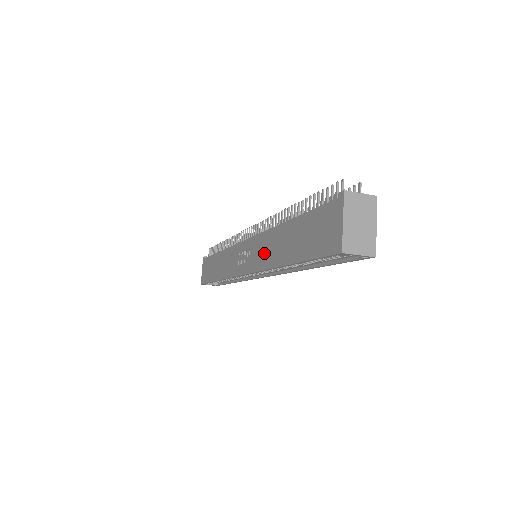
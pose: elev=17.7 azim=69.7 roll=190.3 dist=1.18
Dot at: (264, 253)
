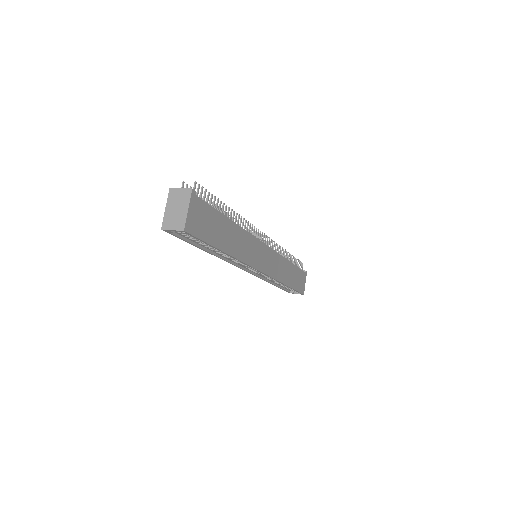
Dot at: occluded
